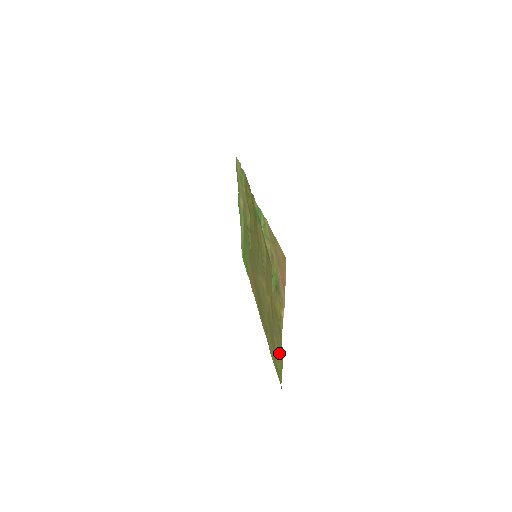
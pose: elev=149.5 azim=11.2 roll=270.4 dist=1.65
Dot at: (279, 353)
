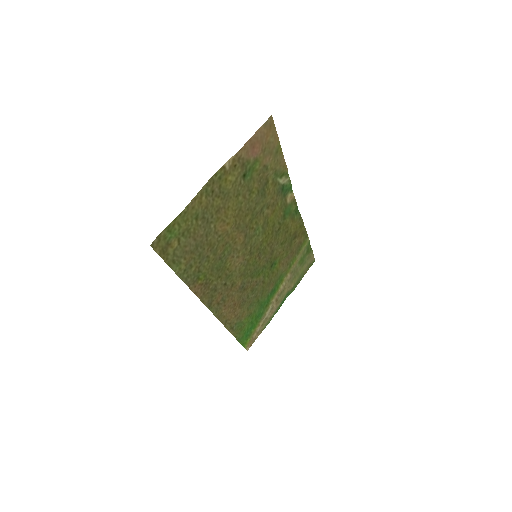
Dot at: (189, 218)
